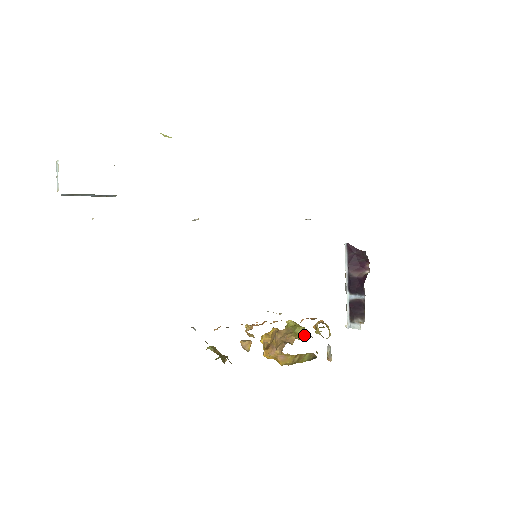
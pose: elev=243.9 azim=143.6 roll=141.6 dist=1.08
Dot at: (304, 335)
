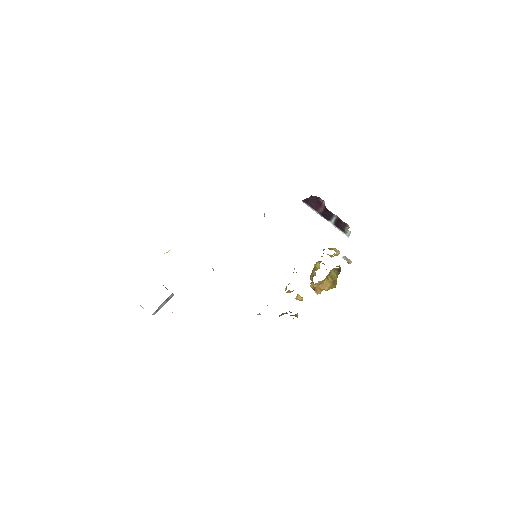
Dot at: (319, 265)
